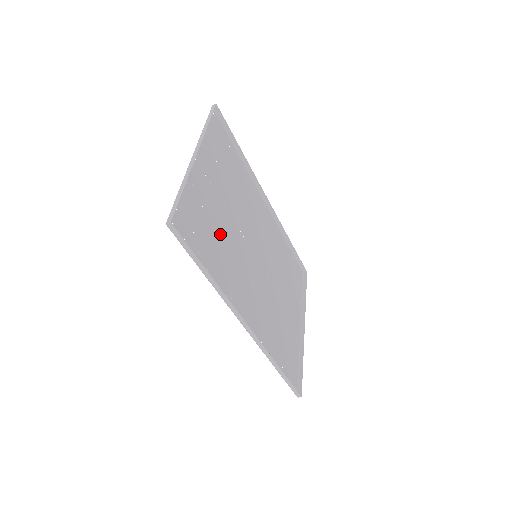
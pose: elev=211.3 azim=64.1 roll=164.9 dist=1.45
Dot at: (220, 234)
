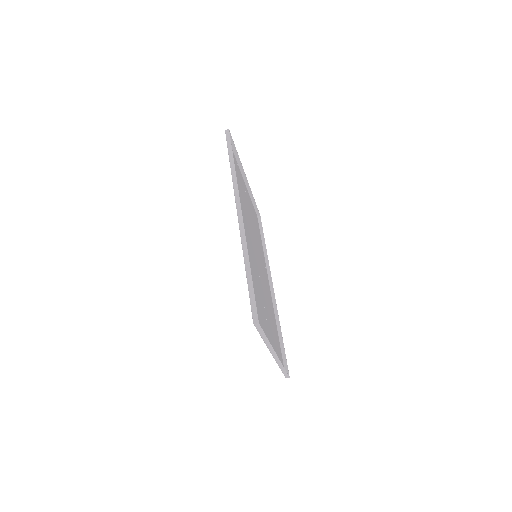
Dot at: (242, 198)
